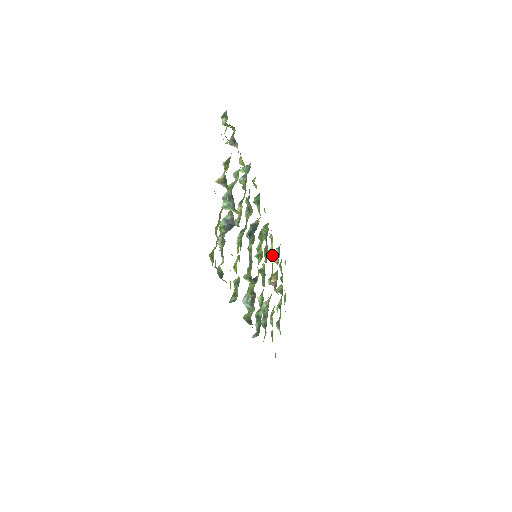
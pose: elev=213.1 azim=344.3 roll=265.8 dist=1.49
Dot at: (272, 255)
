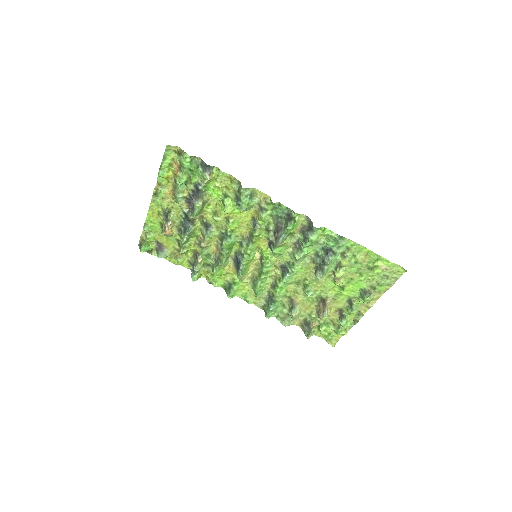
Dot at: (292, 306)
